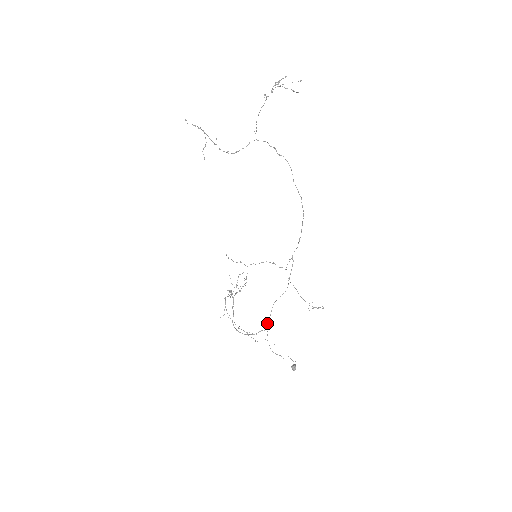
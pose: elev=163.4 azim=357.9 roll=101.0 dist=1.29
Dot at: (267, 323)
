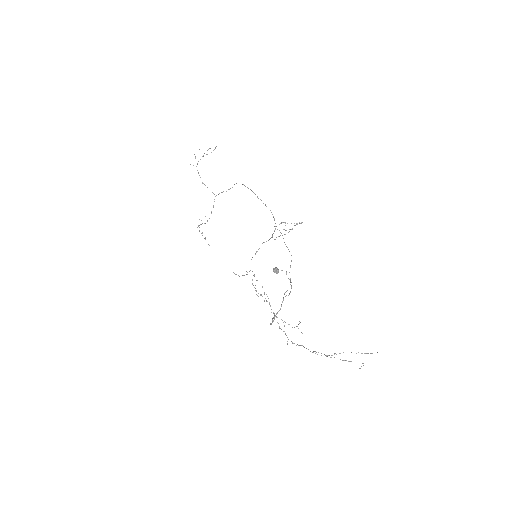
Dot at: (289, 293)
